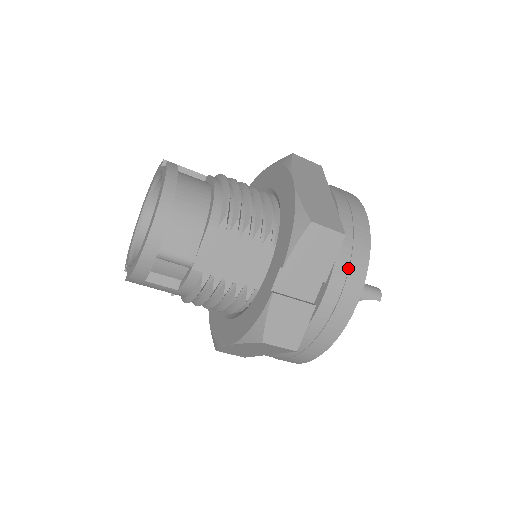
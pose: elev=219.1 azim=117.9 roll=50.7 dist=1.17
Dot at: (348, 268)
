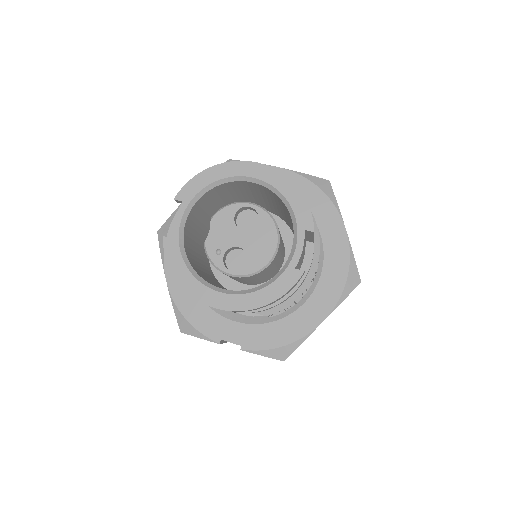
Dot at: occluded
